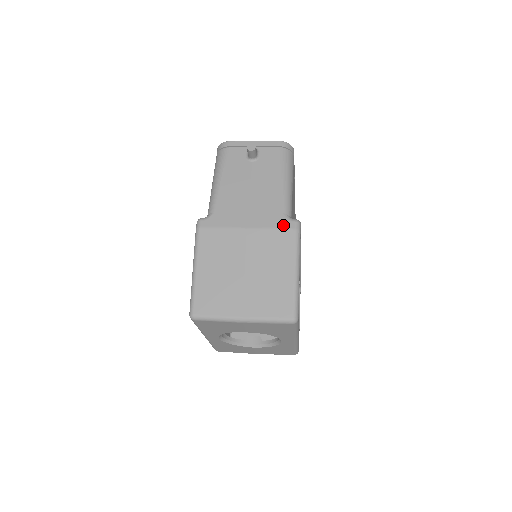
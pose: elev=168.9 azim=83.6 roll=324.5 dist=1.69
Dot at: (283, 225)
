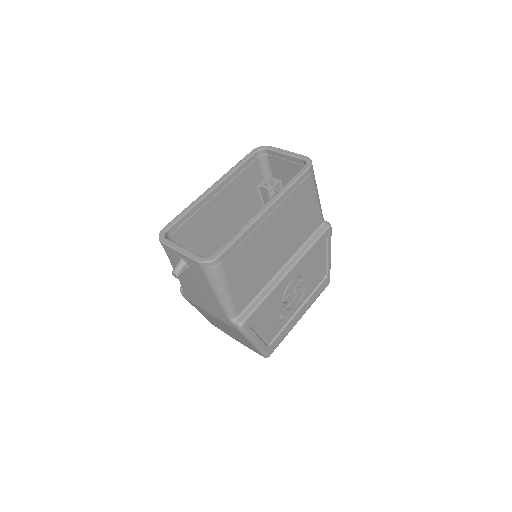
Dot at: (230, 325)
